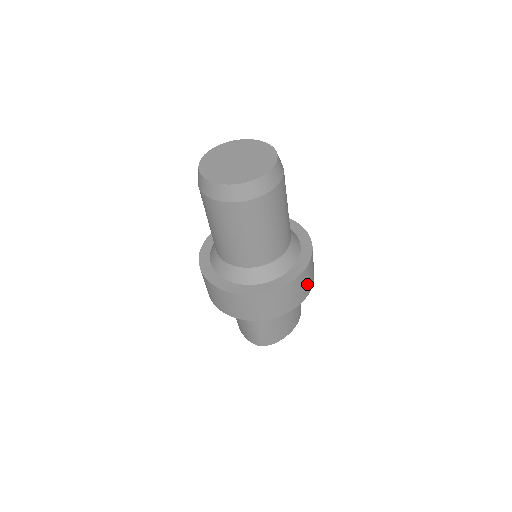
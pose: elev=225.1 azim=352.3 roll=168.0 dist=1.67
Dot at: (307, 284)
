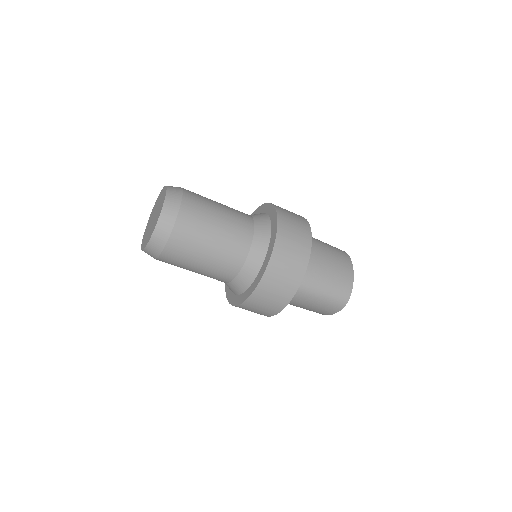
Dot at: (297, 224)
